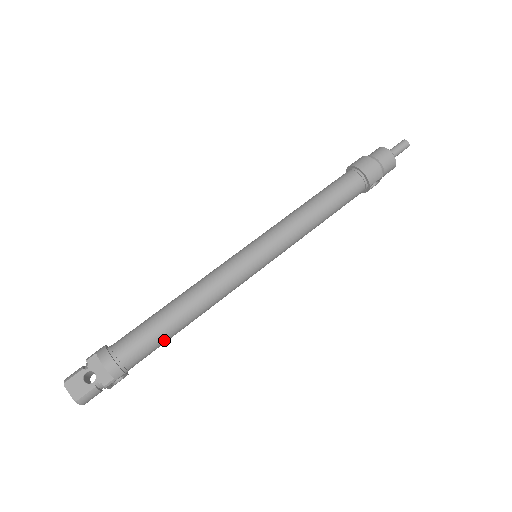
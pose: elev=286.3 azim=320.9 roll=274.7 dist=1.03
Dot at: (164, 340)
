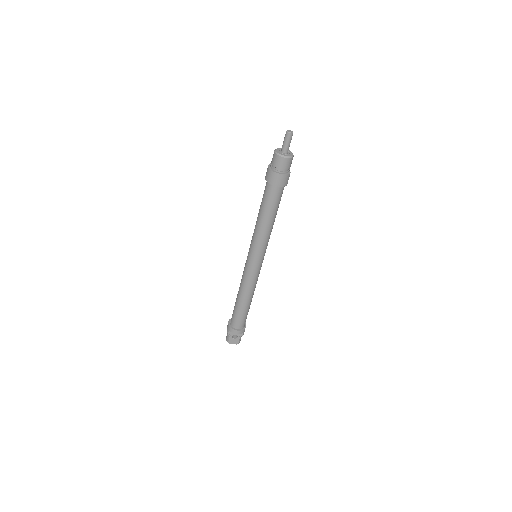
Dot at: occluded
